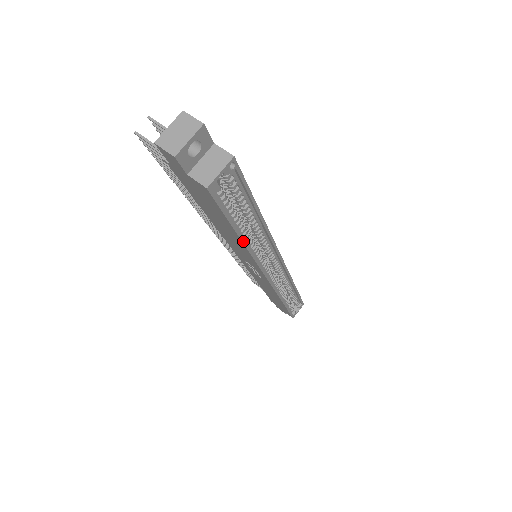
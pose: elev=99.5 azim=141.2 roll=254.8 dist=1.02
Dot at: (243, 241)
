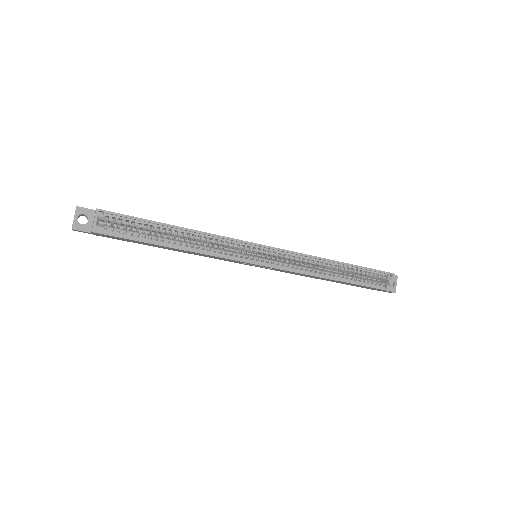
Dot at: (175, 248)
